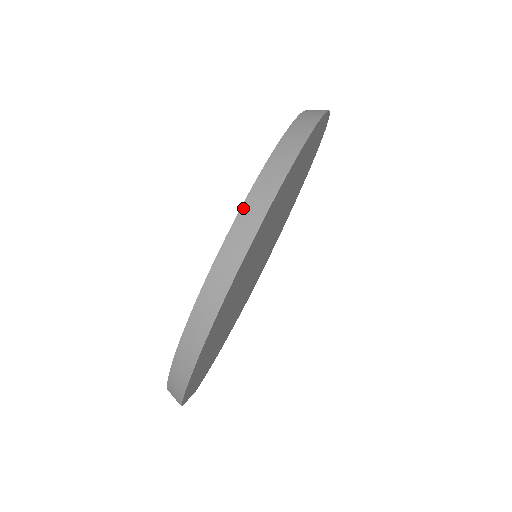
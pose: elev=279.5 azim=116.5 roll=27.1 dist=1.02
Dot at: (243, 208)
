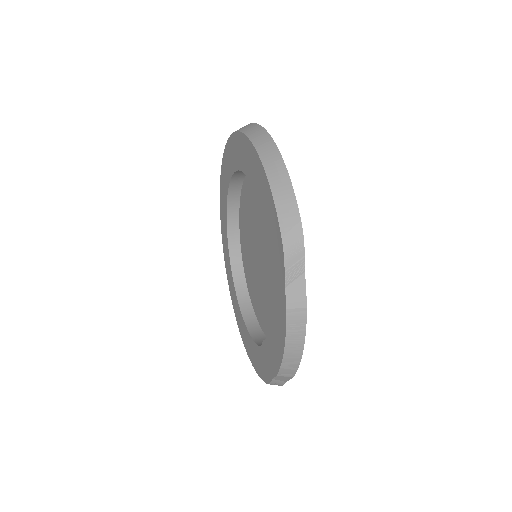
Dot at: (235, 131)
